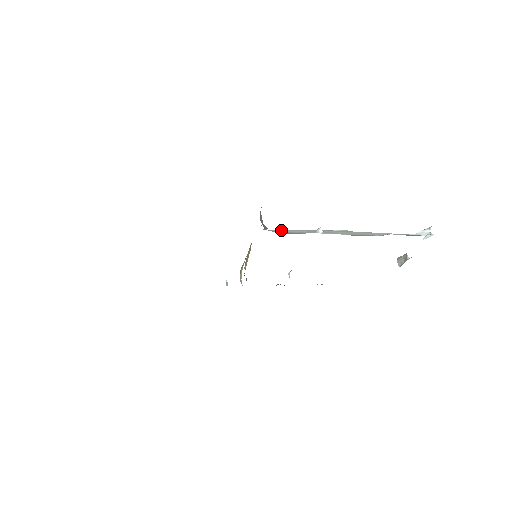
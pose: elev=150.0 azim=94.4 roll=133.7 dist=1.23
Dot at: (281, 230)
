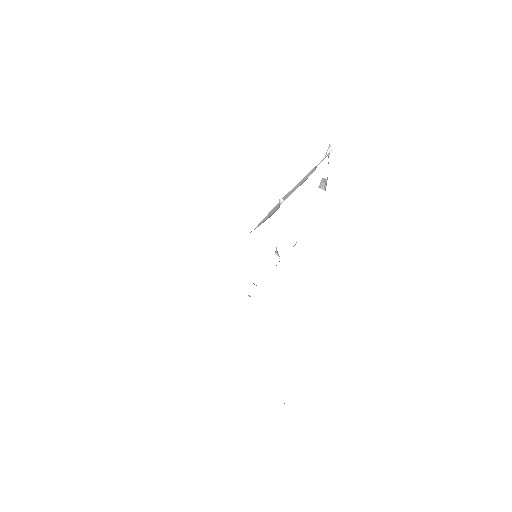
Dot at: (260, 223)
